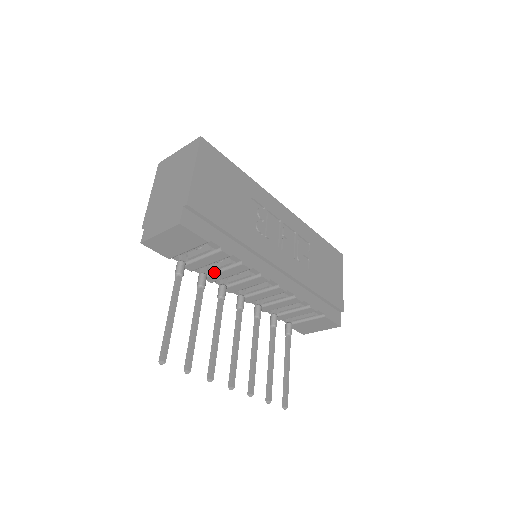
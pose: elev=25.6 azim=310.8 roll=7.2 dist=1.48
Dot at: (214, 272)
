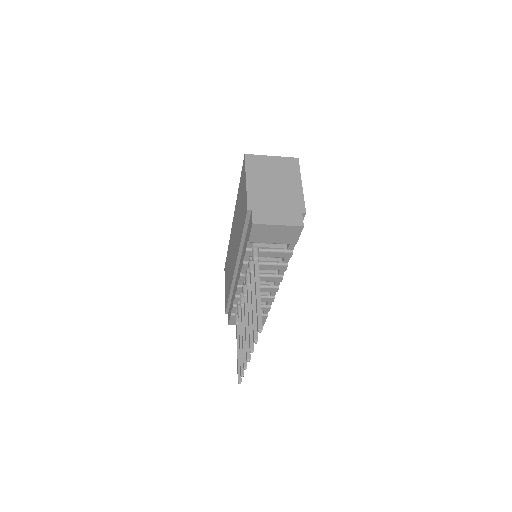
Dot at: occluded
